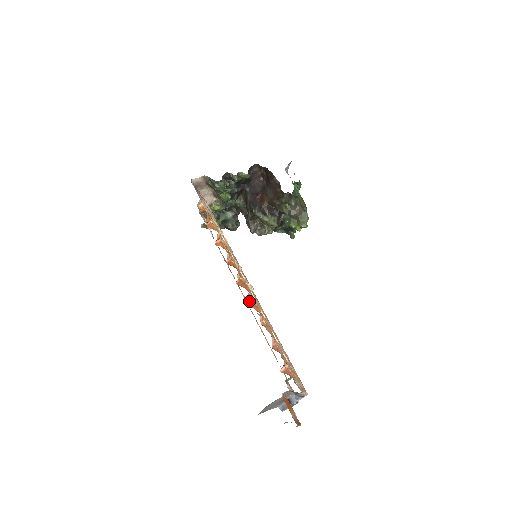
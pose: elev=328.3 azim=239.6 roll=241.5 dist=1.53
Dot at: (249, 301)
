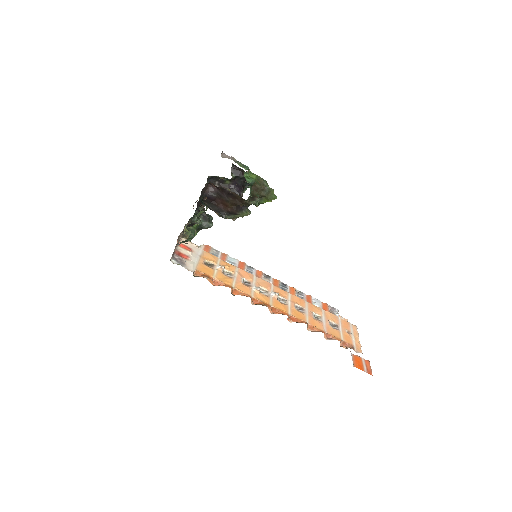
Dot at: occluded
